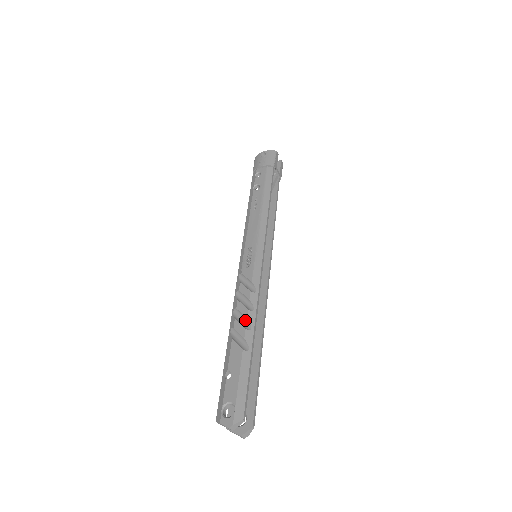
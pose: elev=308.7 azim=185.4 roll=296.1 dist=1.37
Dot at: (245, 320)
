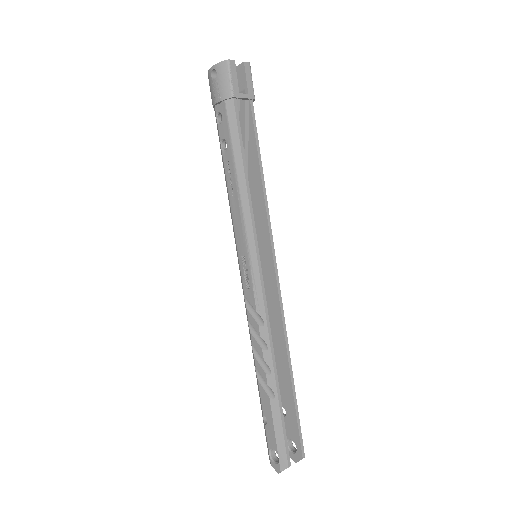
Dot at: (263, 360)
